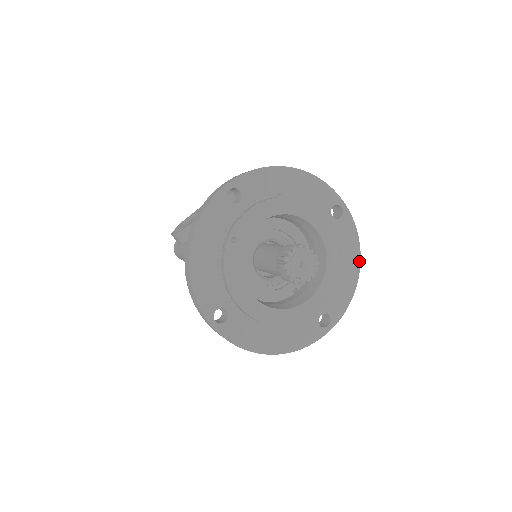
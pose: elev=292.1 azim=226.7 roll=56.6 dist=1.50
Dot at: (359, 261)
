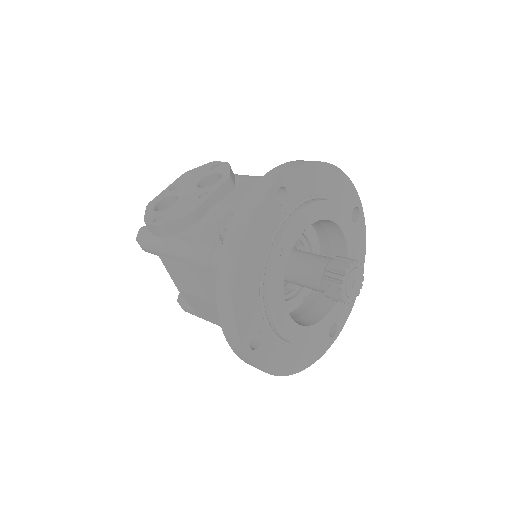
Dot at: (363, 265)
